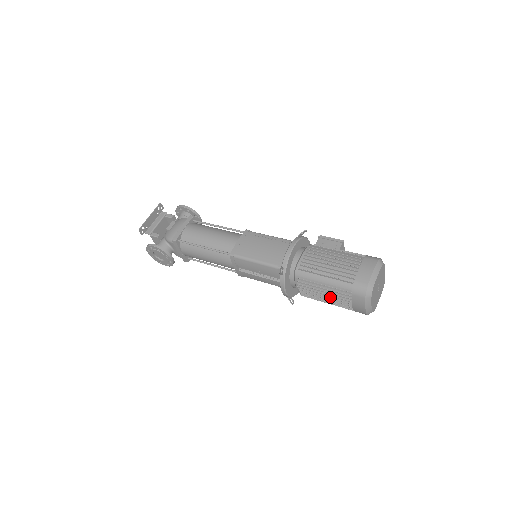
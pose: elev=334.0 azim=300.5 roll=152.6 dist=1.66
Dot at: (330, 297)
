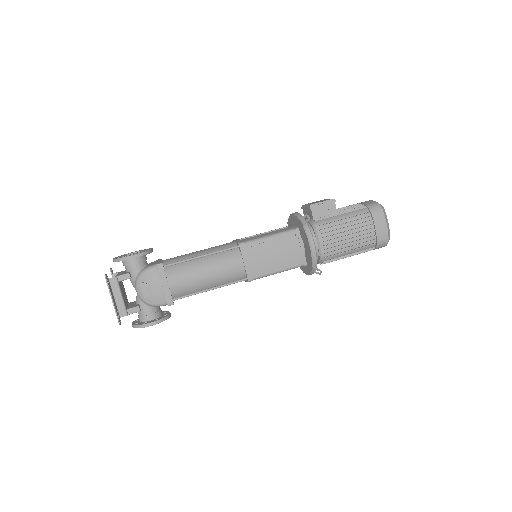
Dot at: occluded
